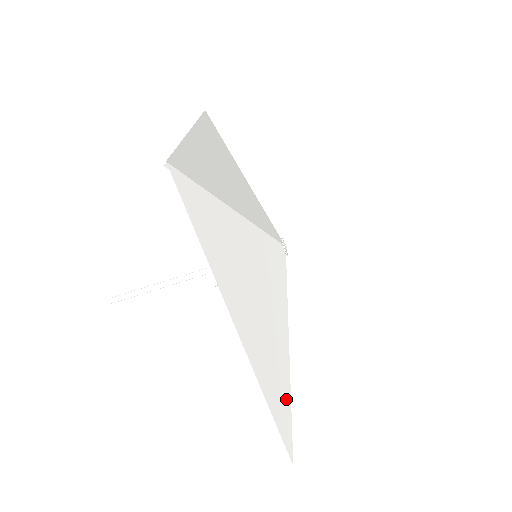
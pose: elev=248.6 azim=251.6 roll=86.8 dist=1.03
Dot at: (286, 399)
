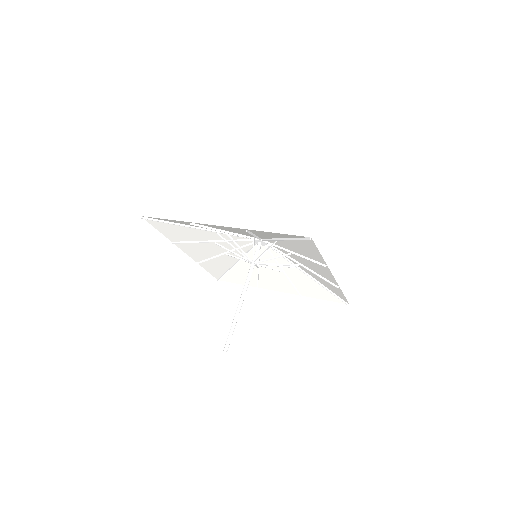
Dot at: occluded
